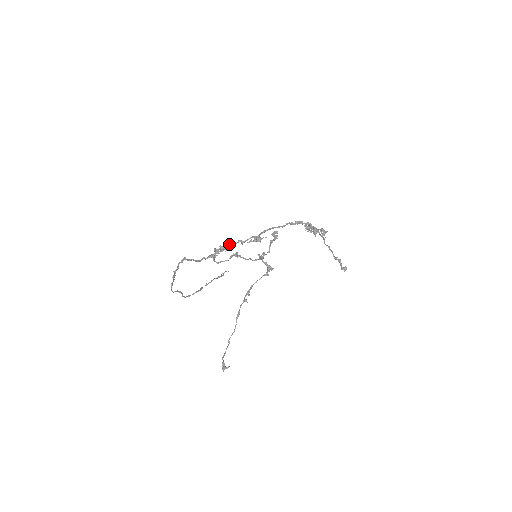
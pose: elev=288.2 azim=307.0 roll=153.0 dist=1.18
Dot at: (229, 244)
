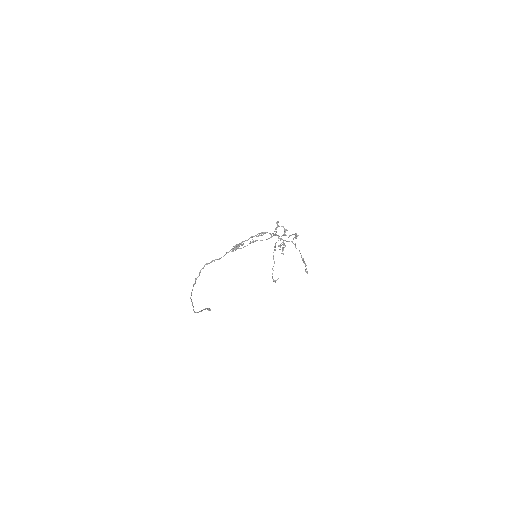
Dot at: (244, 241)
